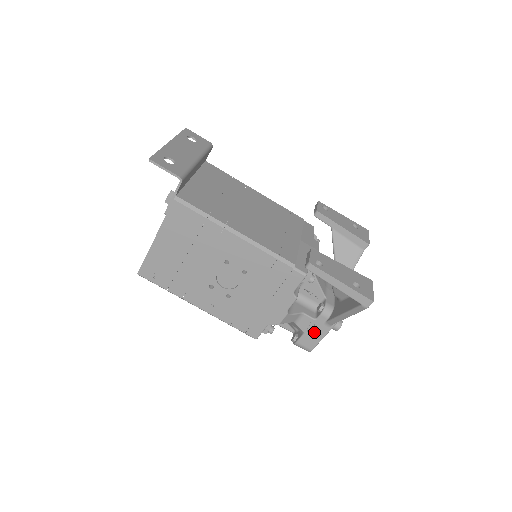
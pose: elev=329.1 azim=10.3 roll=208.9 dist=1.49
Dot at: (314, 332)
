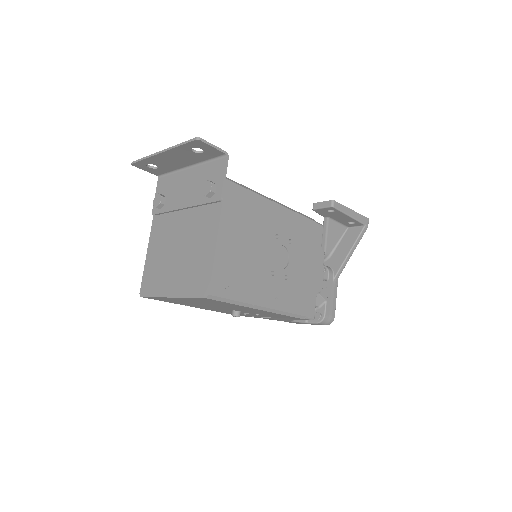
Dot at: (331, 295)
